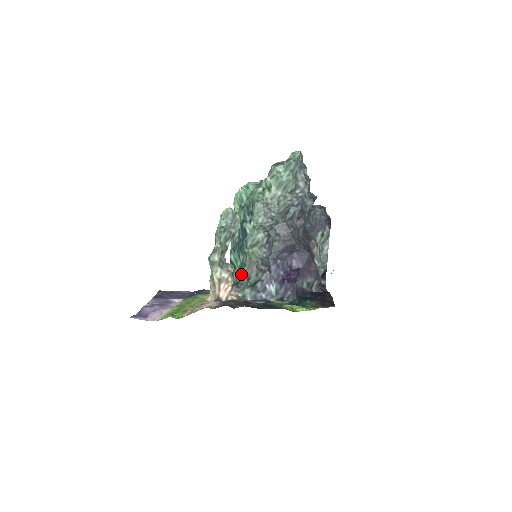
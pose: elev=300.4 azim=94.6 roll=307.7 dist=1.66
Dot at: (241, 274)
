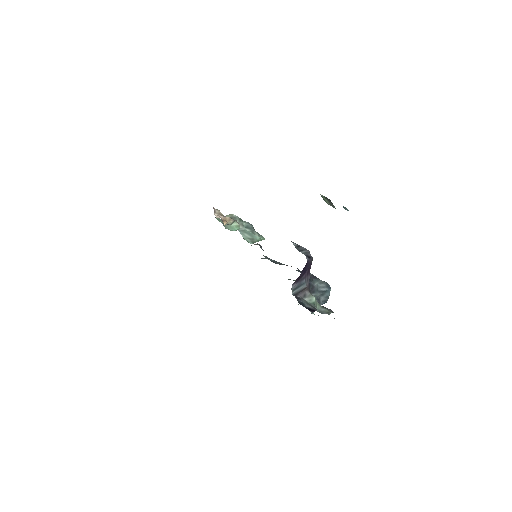
Dot at: occluded
